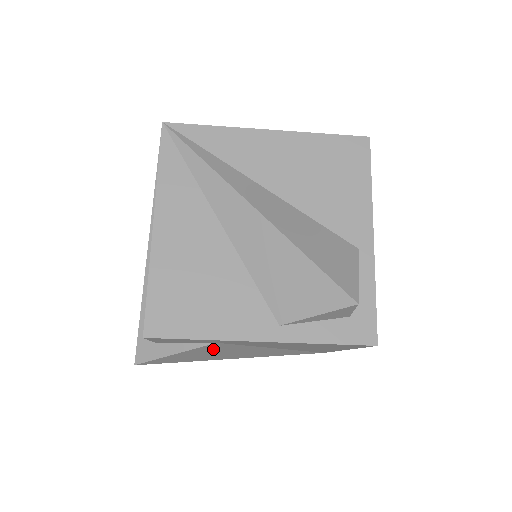
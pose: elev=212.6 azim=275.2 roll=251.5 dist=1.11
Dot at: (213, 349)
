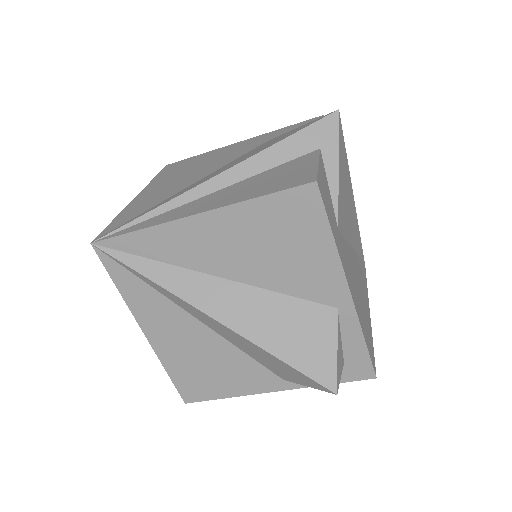
Dot at: occluded
